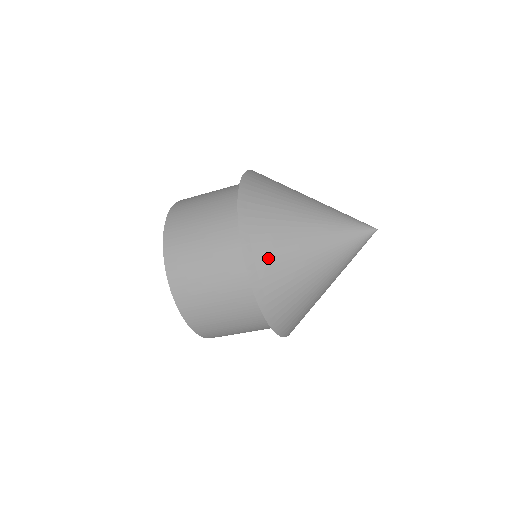
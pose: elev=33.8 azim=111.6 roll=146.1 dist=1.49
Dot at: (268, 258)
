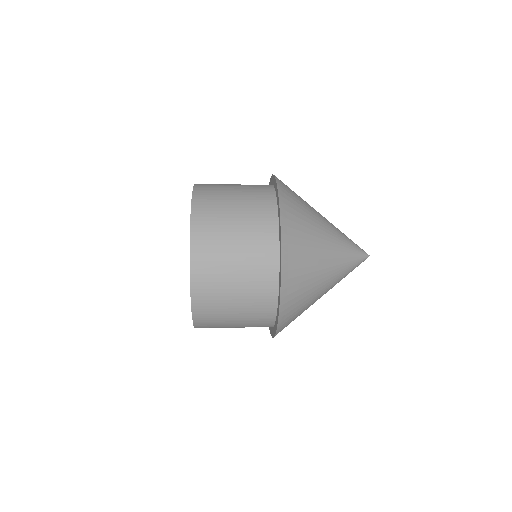
Dot at: (298, 253)
